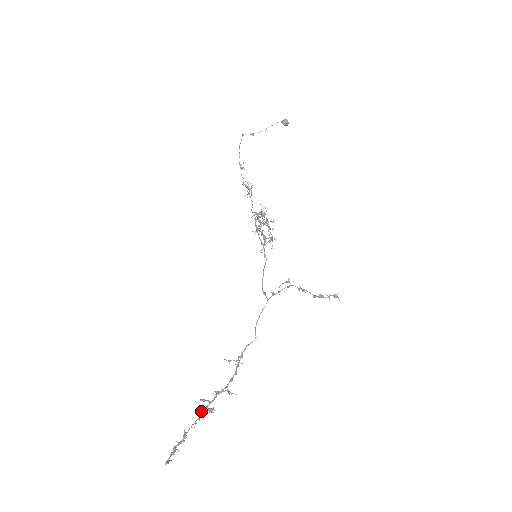
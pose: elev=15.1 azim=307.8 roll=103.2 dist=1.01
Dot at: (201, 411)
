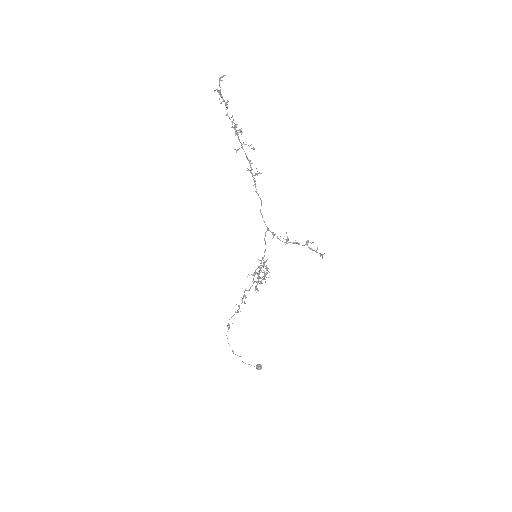
Dot at: occluded
